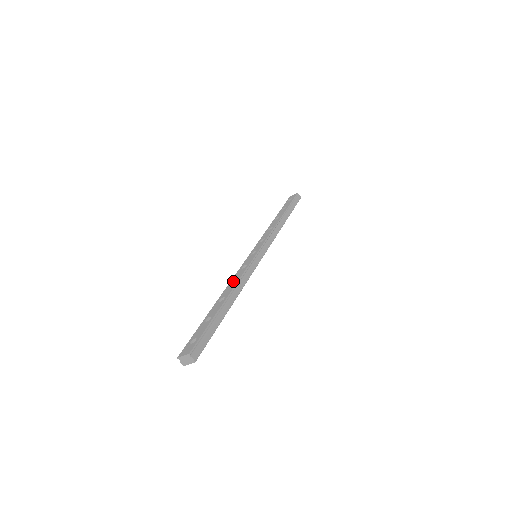
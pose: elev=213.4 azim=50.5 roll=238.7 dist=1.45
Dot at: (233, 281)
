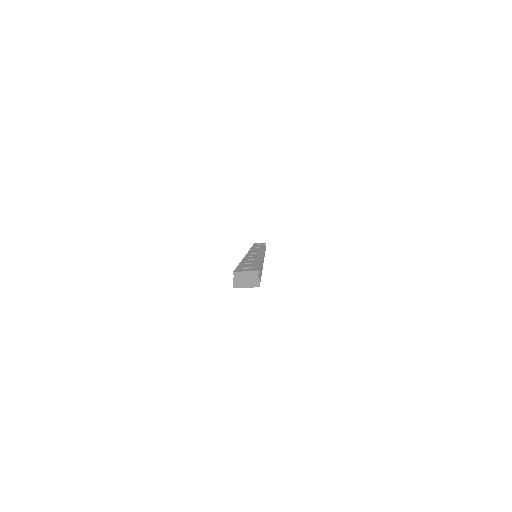
Dot at: (251, 256)
